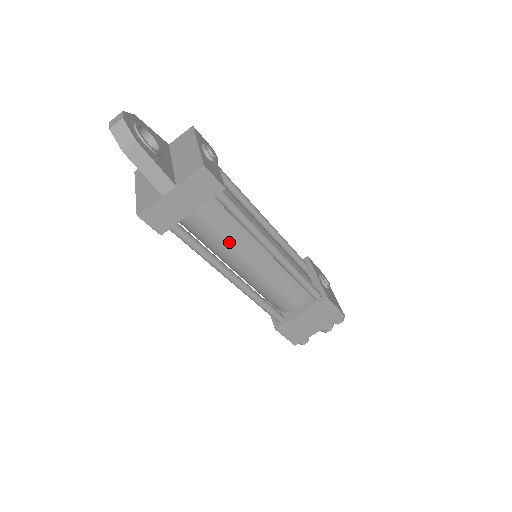
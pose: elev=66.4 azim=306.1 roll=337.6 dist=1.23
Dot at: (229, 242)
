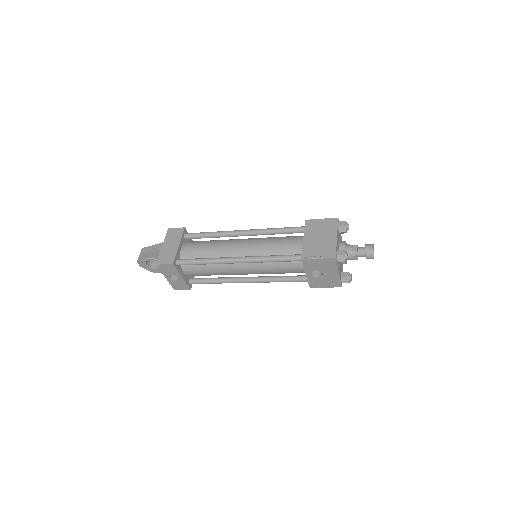
Dot at: (215, 247)
